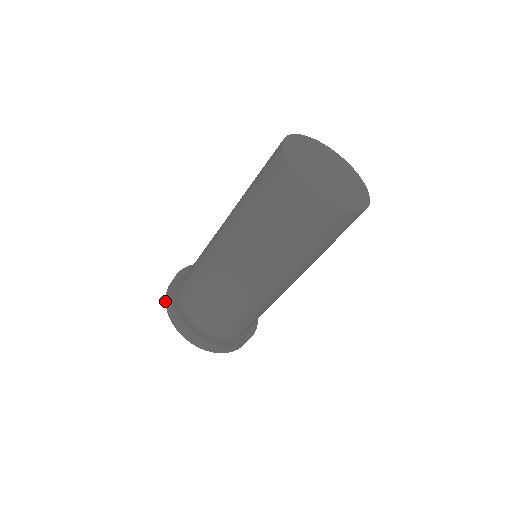
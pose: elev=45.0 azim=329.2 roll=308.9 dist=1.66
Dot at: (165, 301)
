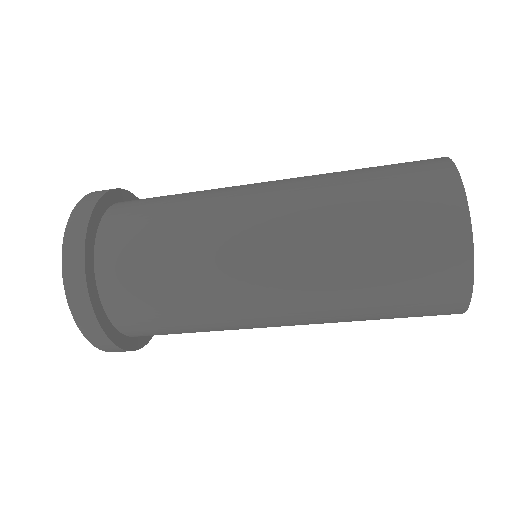
Dot at: (68, 305)
